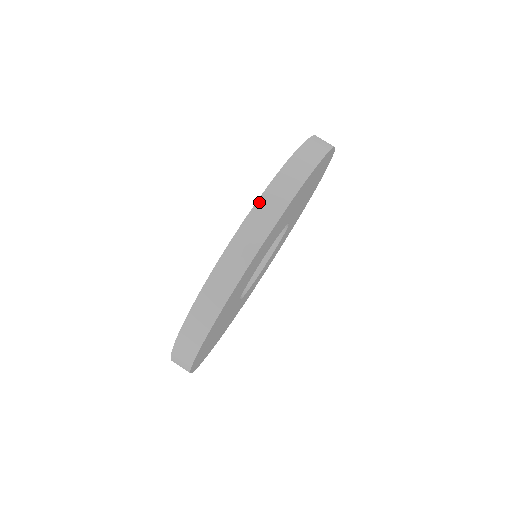
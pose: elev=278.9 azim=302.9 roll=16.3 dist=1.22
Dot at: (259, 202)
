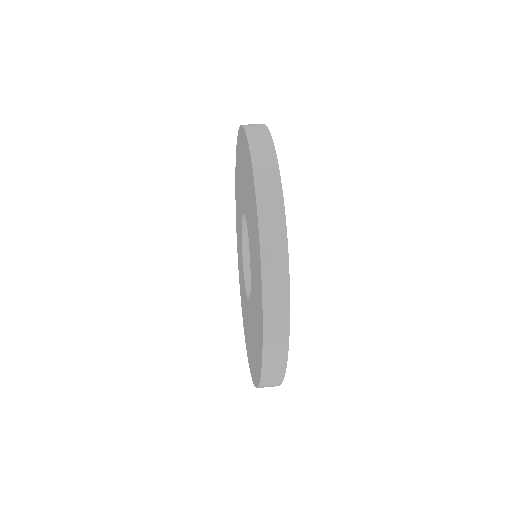
Dot at: (254, 164)
